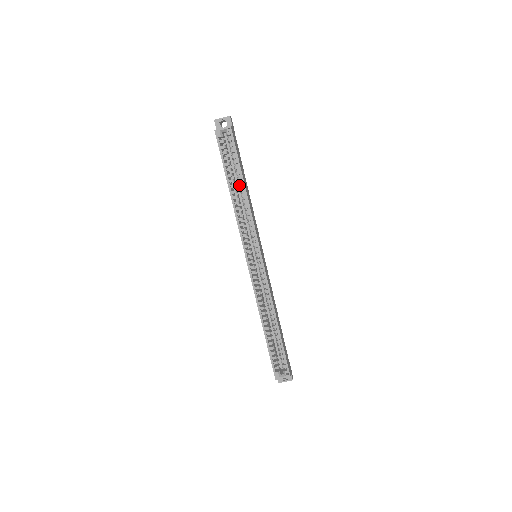
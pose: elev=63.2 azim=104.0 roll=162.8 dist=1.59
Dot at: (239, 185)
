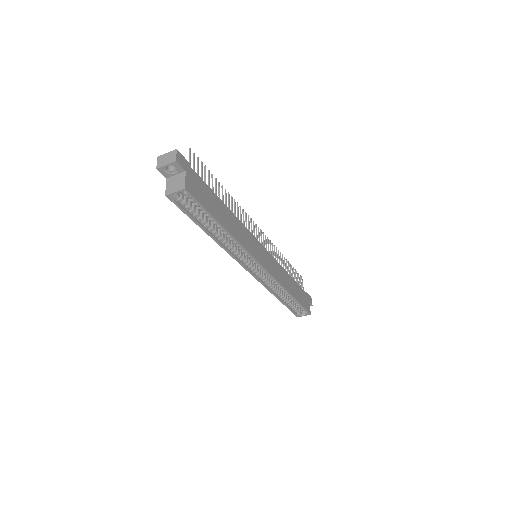
Dot at: occluded
